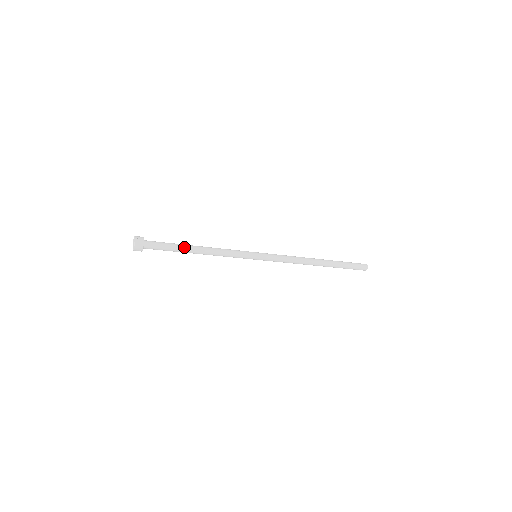
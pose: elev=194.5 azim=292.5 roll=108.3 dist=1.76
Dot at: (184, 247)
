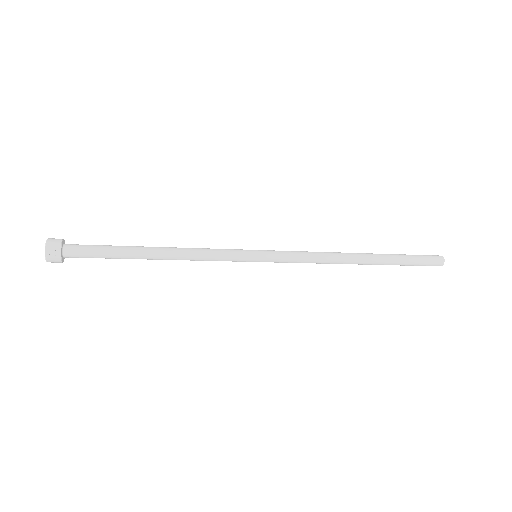
Dot at: (132, 255)
